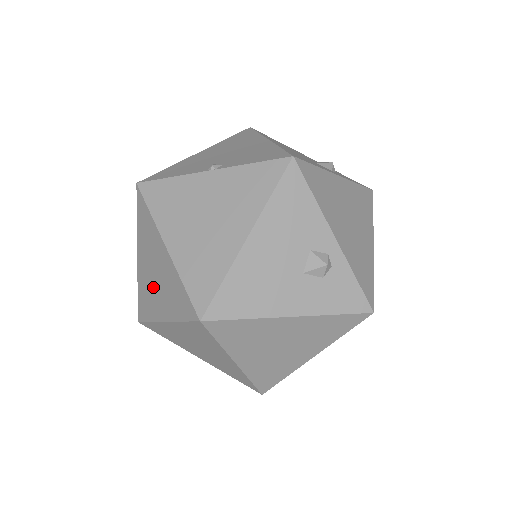
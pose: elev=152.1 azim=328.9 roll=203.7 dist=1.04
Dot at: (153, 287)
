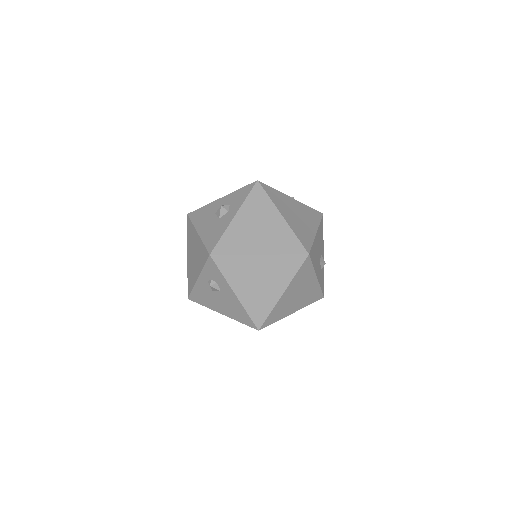
Dot at: (253, 235)
